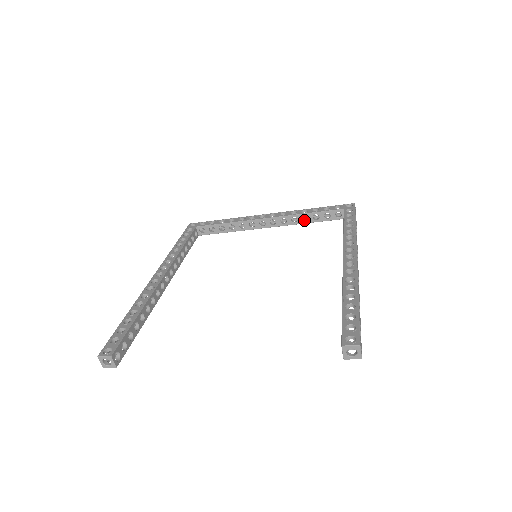
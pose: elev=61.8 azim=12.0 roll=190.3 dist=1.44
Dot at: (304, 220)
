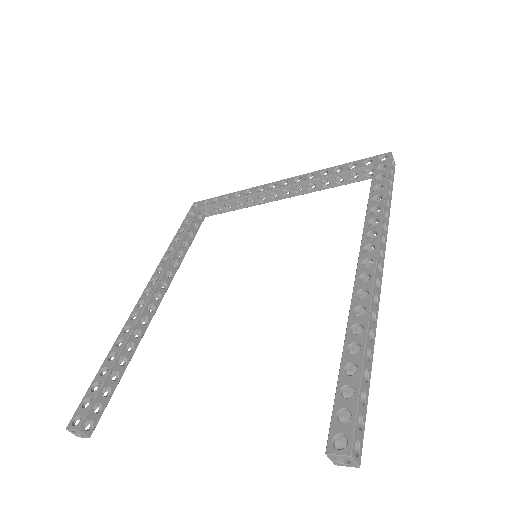
Dot at: (325, 185)
